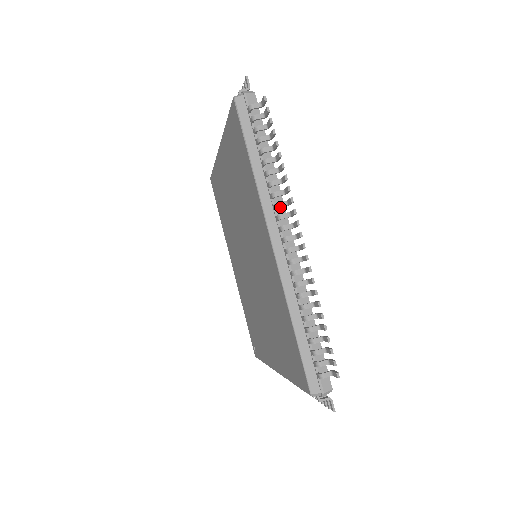
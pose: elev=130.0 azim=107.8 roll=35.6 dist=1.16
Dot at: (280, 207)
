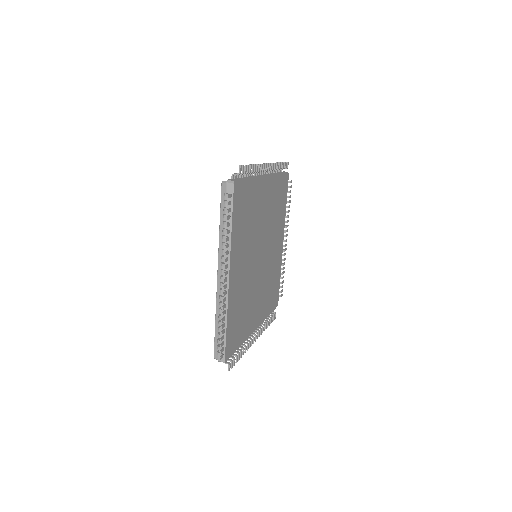
Dot at: (223, 259)
